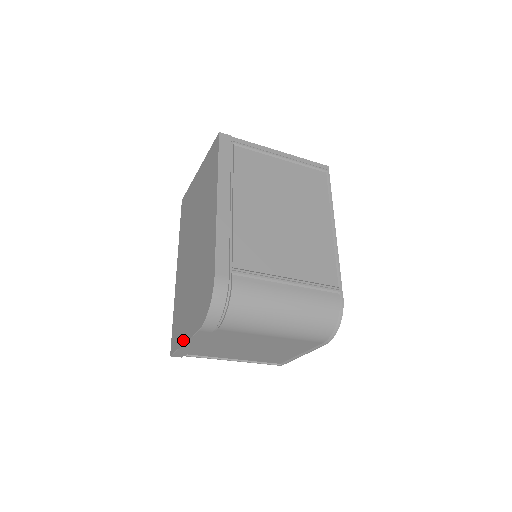
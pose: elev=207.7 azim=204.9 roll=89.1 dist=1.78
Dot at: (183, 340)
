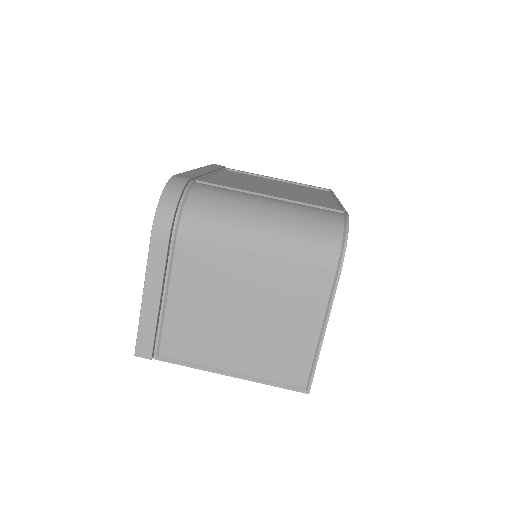
Dot at: (144, 294)
